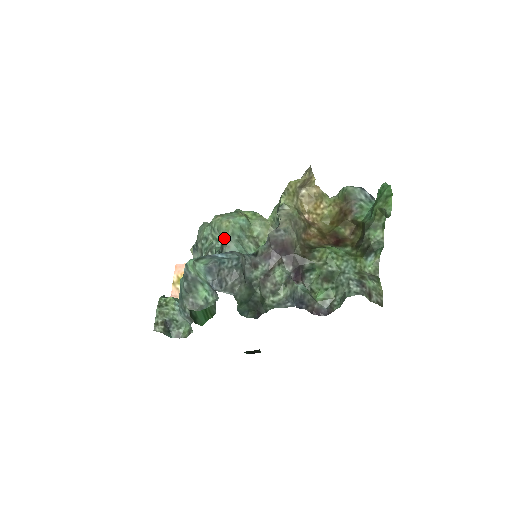
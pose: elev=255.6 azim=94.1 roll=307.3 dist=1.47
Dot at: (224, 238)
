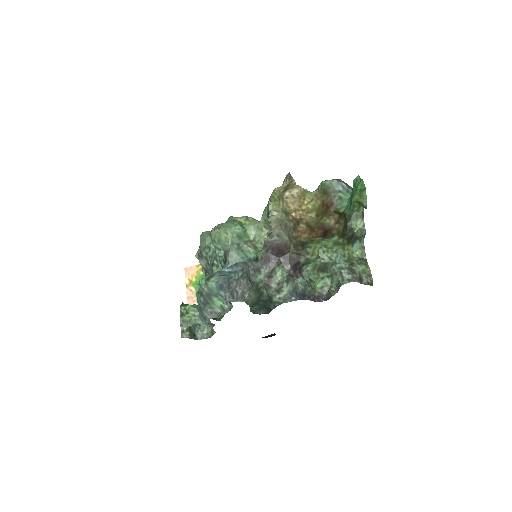
Dot at: (225, 249)
